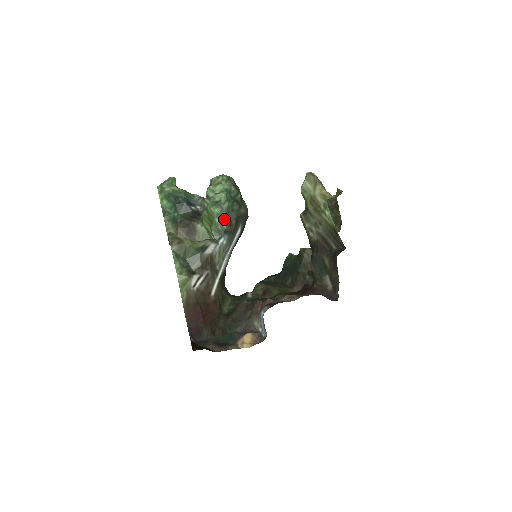
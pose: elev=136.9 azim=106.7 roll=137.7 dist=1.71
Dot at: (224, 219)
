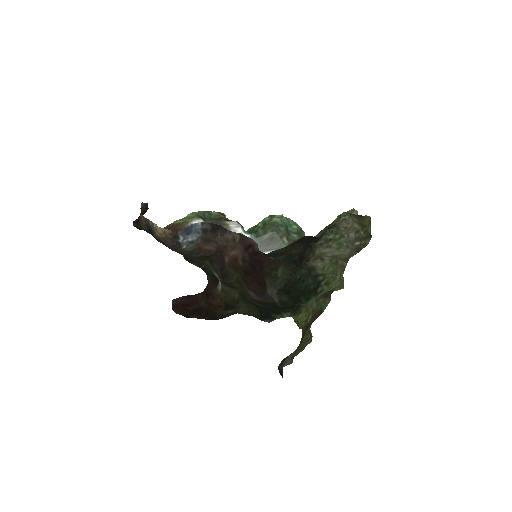
Dot at: (265, 226)
